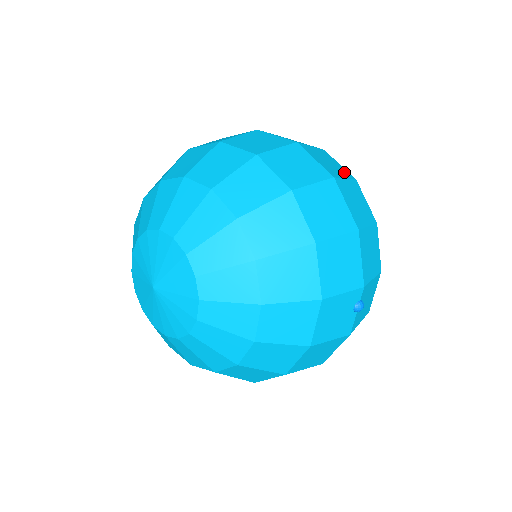
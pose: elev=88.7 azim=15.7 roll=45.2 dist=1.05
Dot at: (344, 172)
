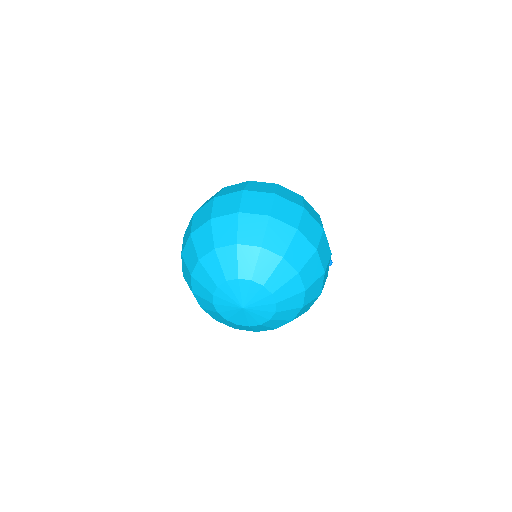
Dot at: (297, 196)
